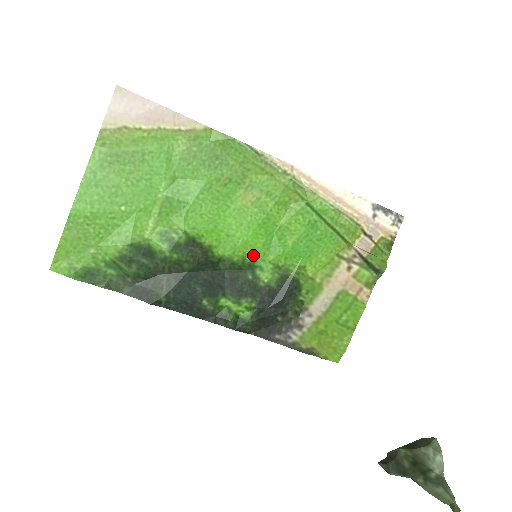
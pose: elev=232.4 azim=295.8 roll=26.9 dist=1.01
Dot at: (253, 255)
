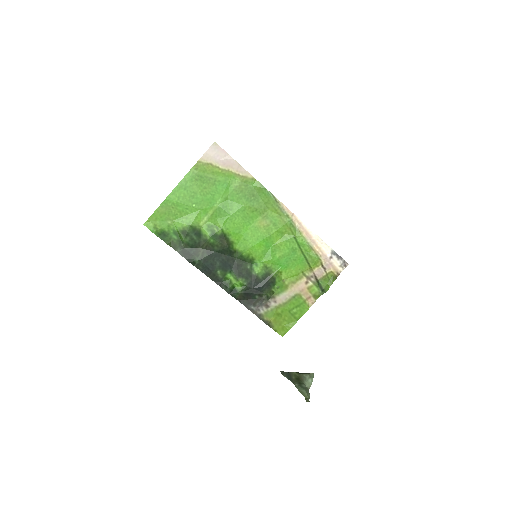
Dot at: (255, 255)
